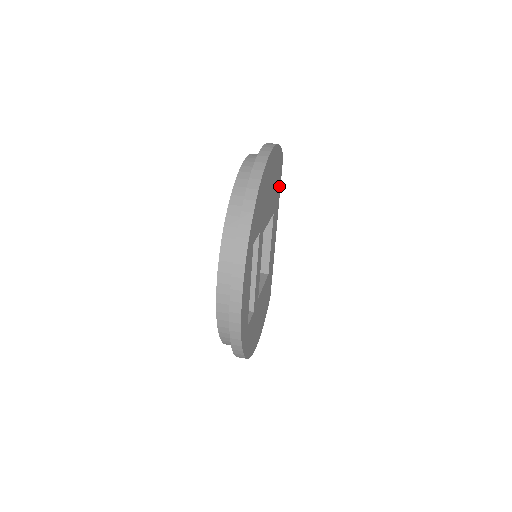
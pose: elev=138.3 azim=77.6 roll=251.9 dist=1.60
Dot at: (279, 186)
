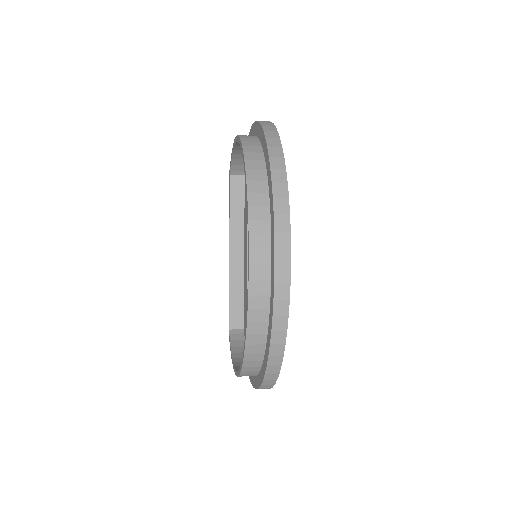
Dot at: occluded
